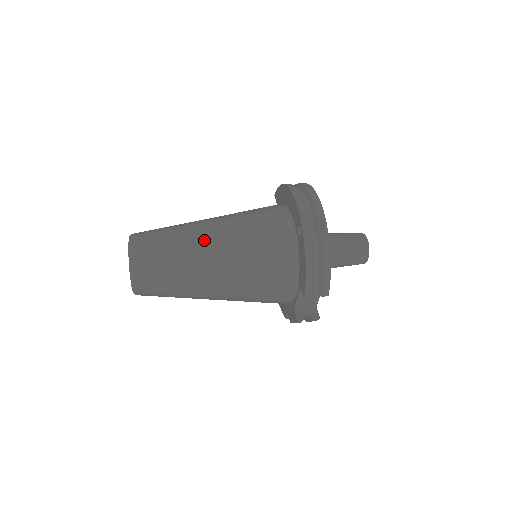
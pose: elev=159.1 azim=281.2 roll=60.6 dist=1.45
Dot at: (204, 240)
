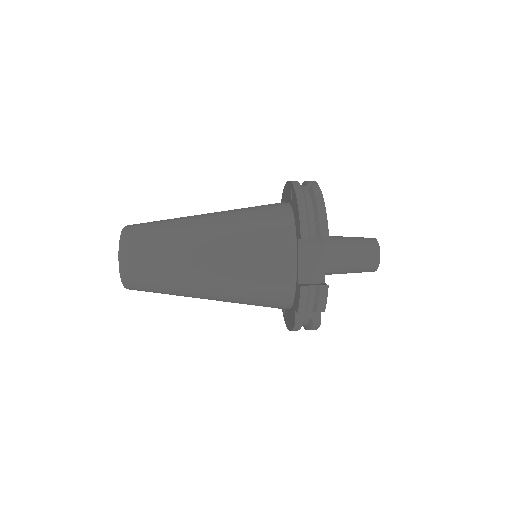
Dot at: (198, 215)
